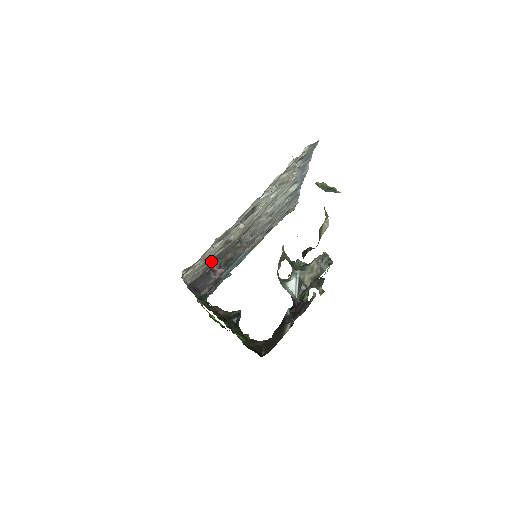
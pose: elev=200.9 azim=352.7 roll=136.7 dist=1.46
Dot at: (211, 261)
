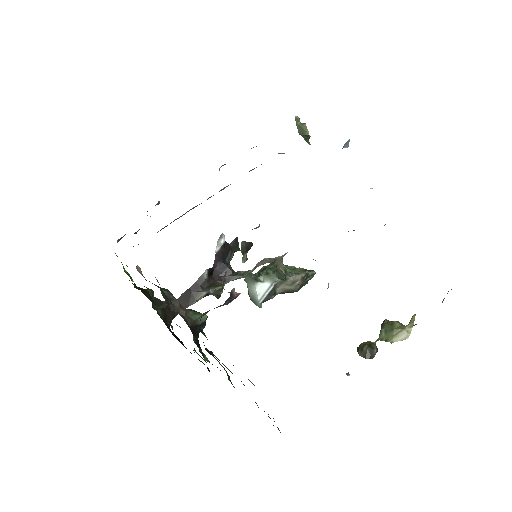
Dot at: occluded
